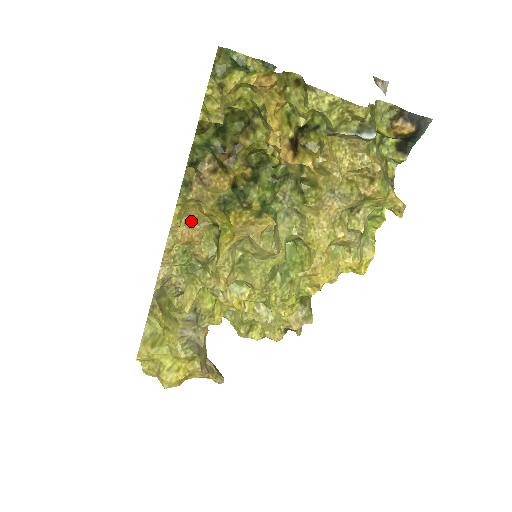
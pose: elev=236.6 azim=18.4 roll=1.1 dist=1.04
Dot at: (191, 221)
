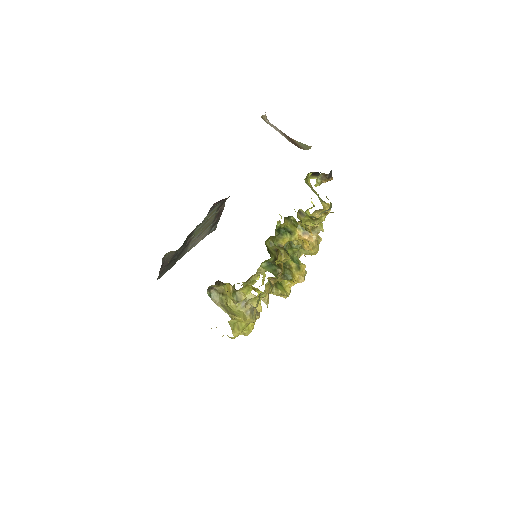
Dot at: (265, 289)
